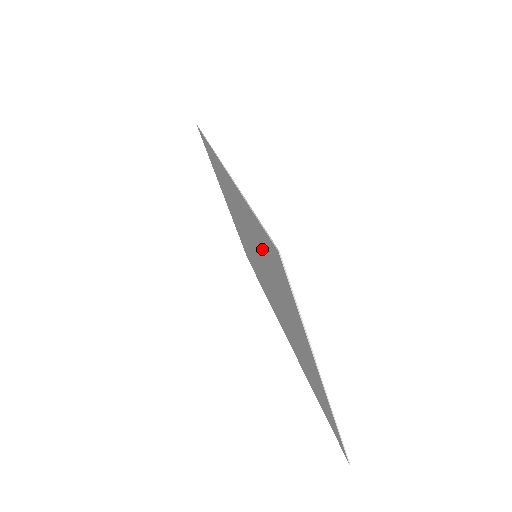
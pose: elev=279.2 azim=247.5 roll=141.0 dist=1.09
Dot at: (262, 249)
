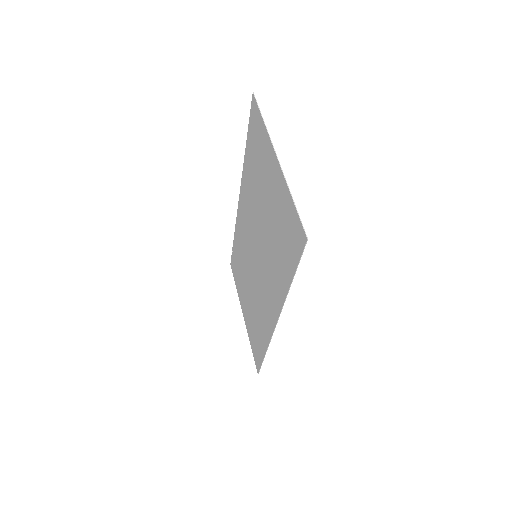
Dot at: (253, 173)
